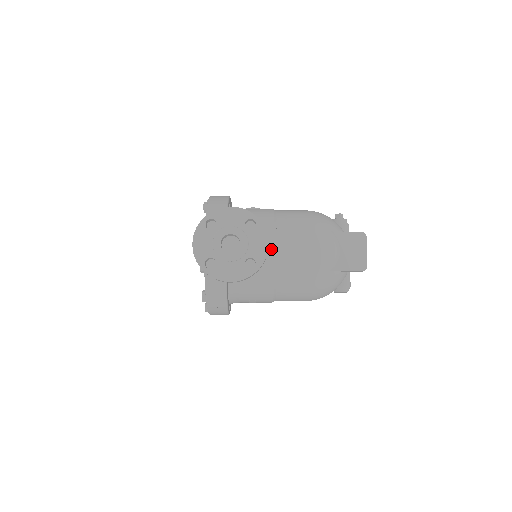
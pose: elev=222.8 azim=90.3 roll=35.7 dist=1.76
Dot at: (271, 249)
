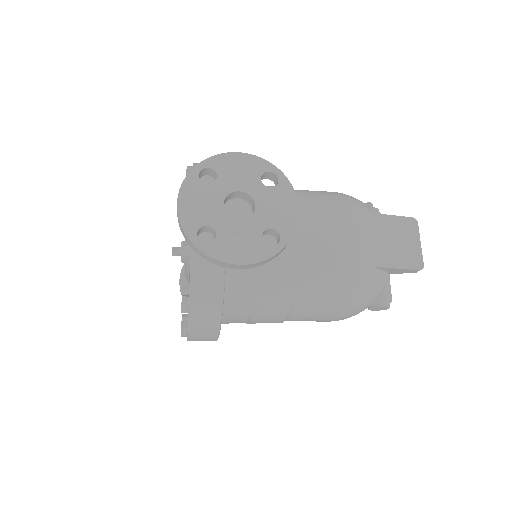
Dot at: occluded
